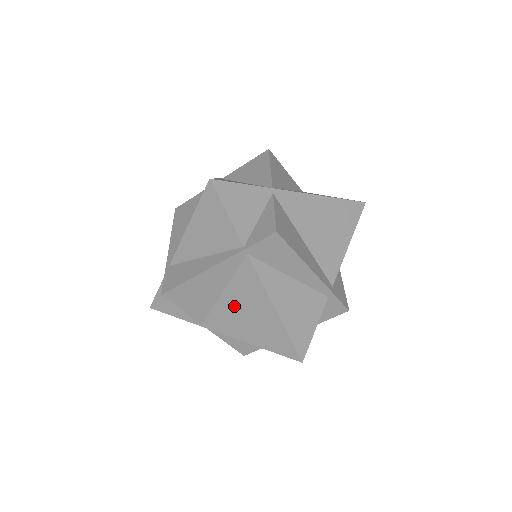
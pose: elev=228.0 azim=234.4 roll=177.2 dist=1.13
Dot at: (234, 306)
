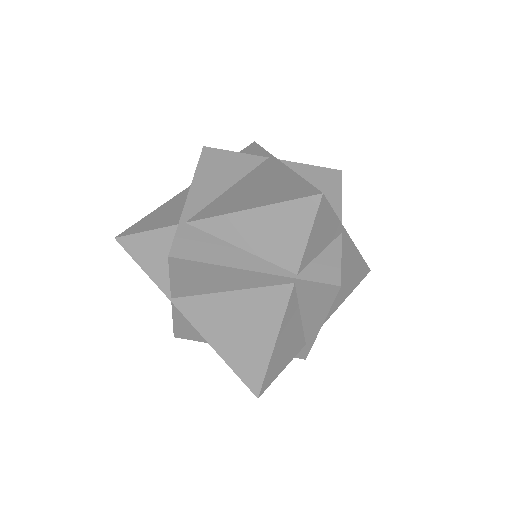
Dot at: (230, 310)
